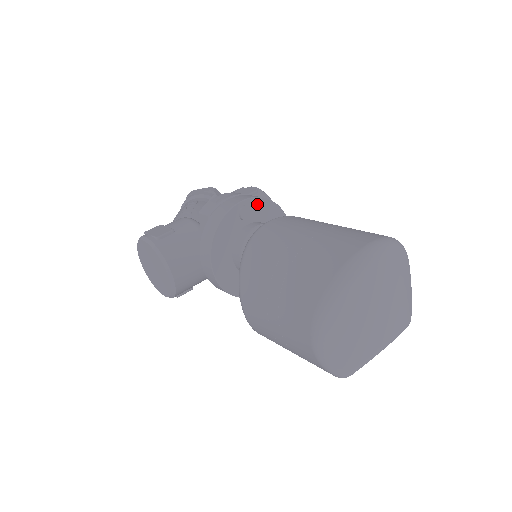
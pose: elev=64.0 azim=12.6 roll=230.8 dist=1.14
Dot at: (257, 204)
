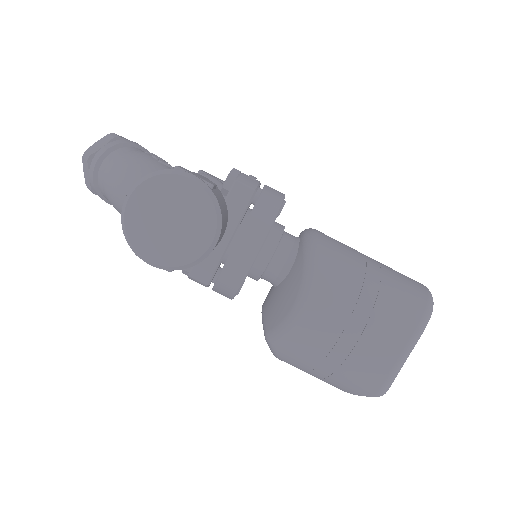
Dot at: occluded
